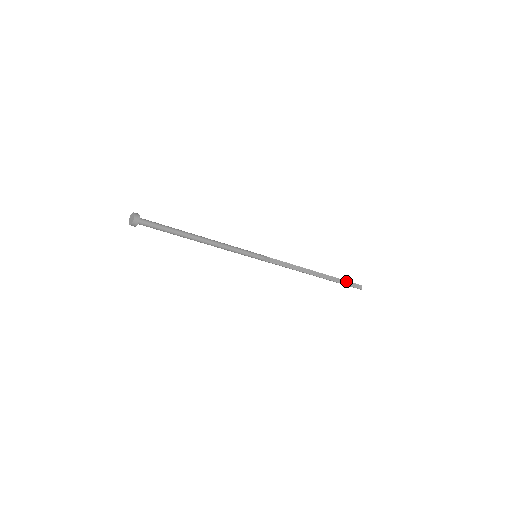
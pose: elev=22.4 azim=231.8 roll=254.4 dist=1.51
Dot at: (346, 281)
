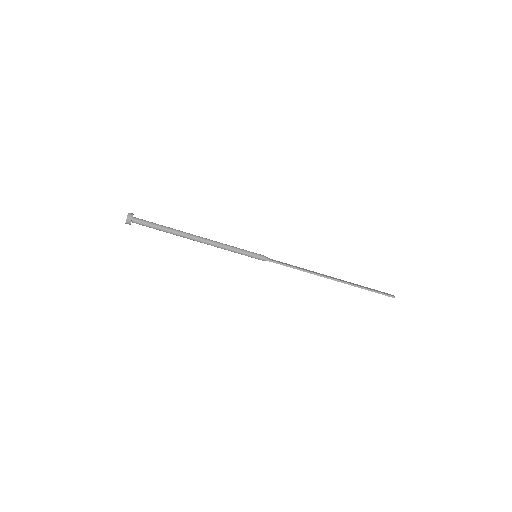
Dot at: (371, 289)
